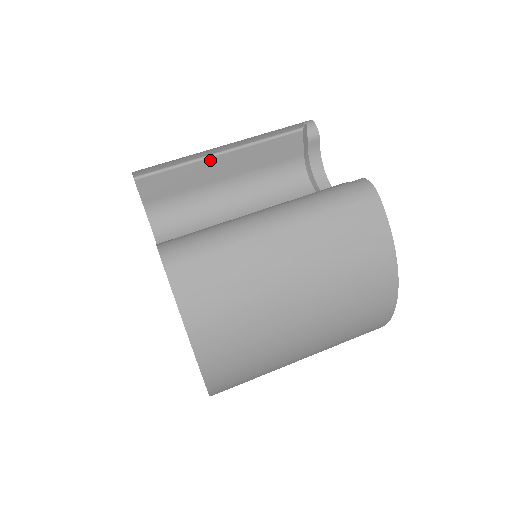
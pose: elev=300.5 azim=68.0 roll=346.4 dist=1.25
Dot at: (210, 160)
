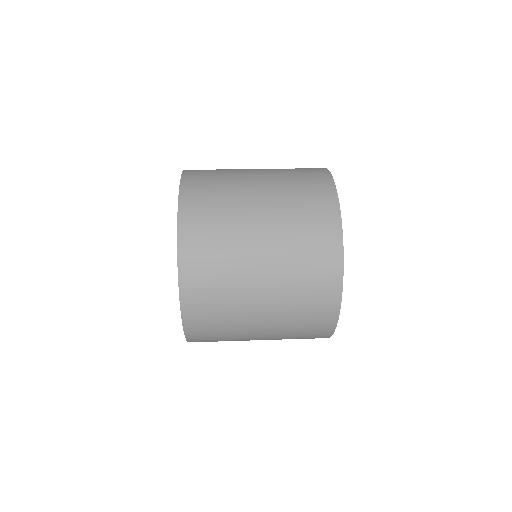
Dot at: occluded
